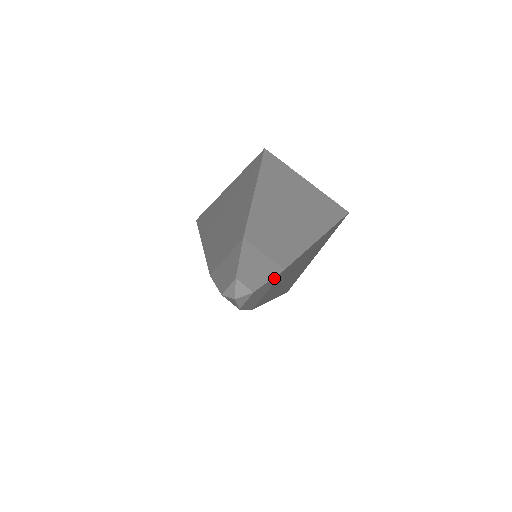
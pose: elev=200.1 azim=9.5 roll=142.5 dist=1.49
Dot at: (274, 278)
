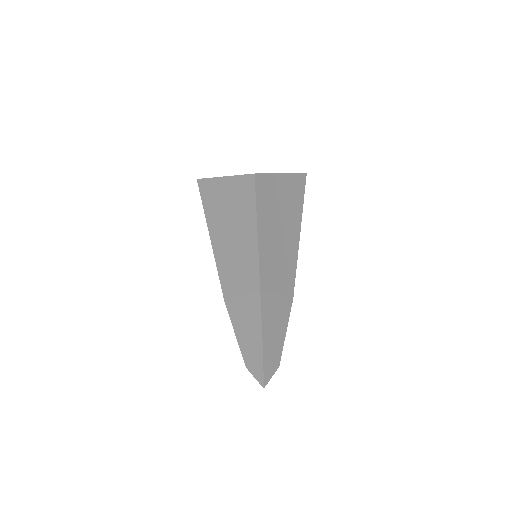
Dot at: occluded
